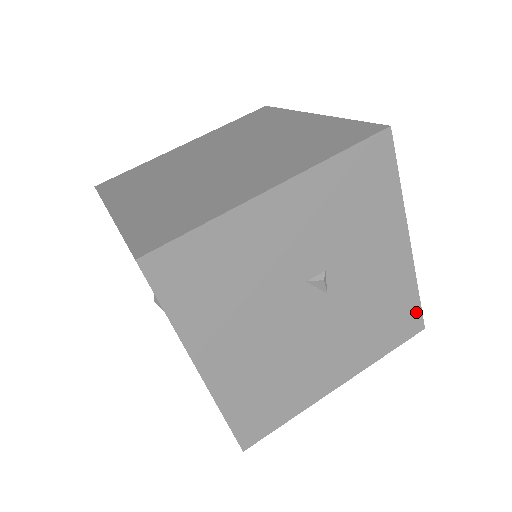
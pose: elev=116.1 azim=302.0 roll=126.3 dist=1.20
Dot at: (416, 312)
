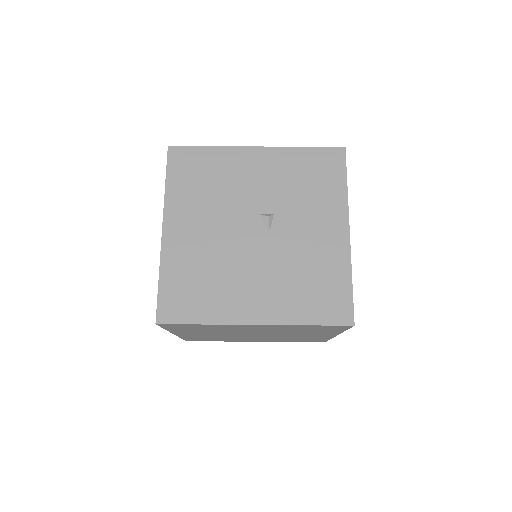
Dot at: (347, 301)
